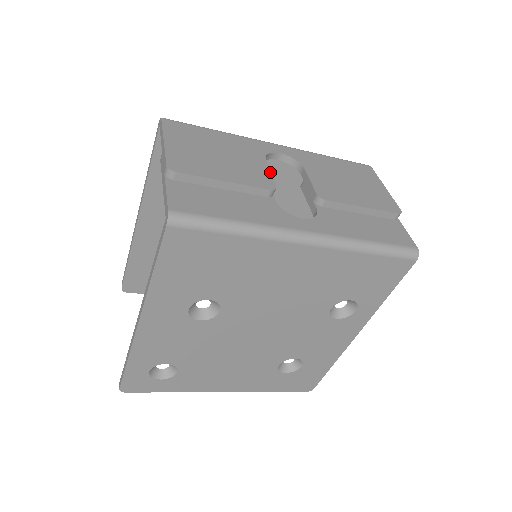
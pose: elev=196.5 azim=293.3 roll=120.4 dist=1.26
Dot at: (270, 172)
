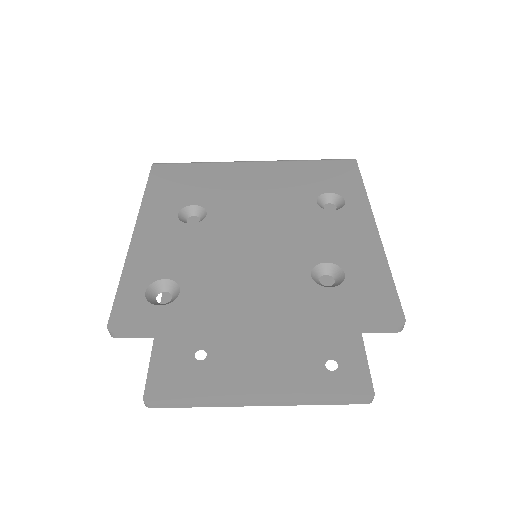
Dot at: occluded
